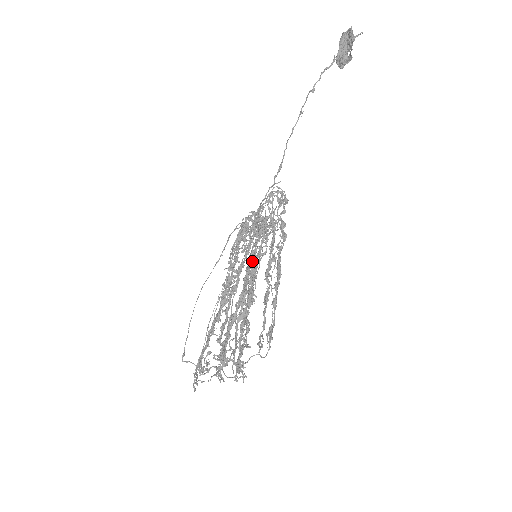
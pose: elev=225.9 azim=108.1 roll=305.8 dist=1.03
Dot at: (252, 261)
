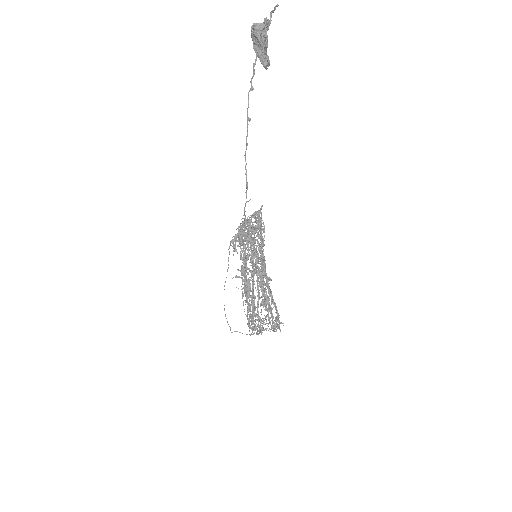
Dot at: (257, 254)
